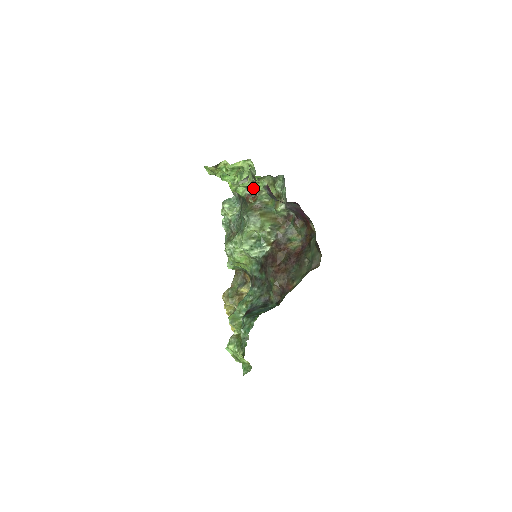
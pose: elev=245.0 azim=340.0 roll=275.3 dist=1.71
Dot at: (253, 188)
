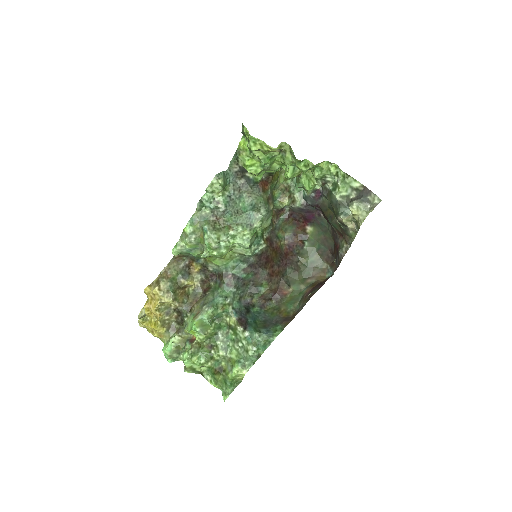
Dot at: (344, 204)
